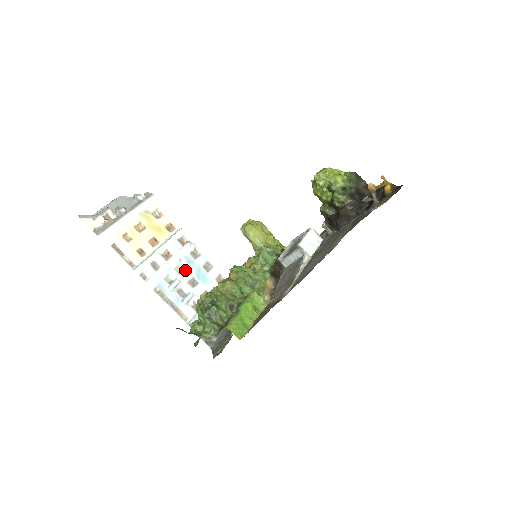
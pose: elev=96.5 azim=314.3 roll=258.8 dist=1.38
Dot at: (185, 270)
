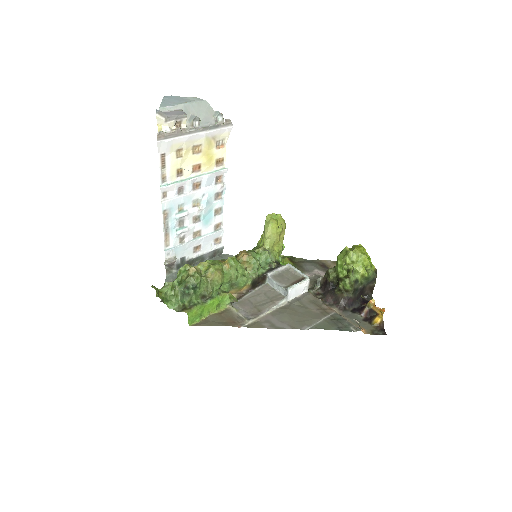
Dot at: (200, 206)
